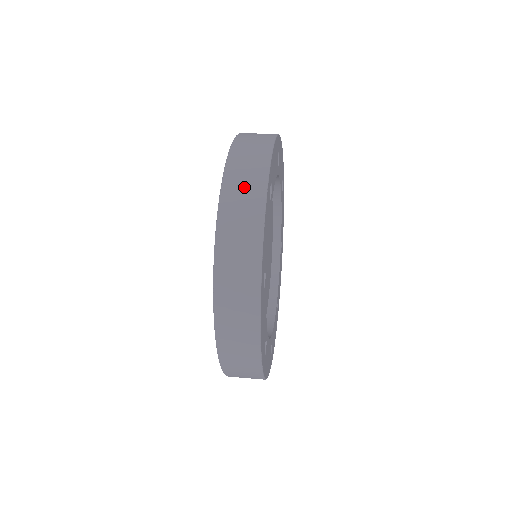
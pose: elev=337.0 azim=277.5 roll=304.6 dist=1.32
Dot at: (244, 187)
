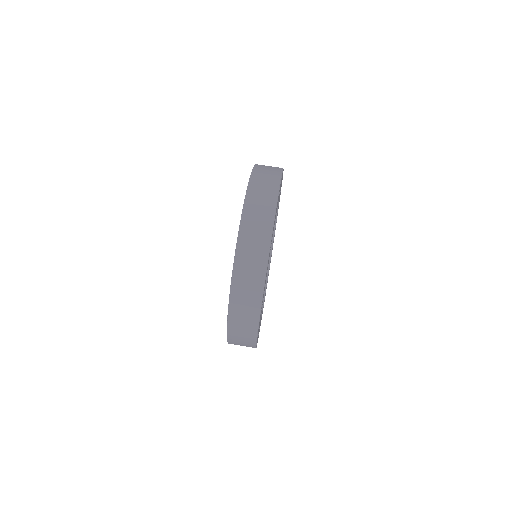
Dot at: (252, 253)
